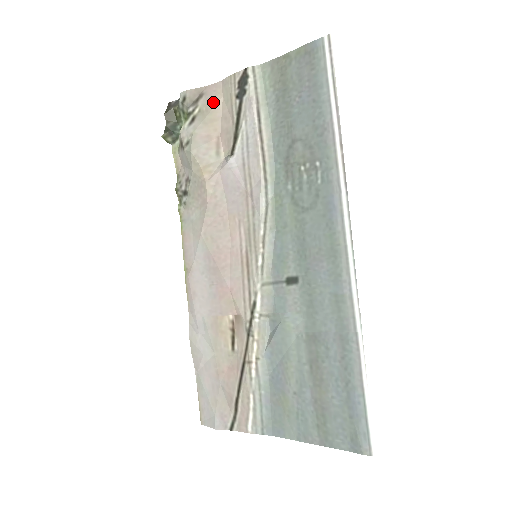
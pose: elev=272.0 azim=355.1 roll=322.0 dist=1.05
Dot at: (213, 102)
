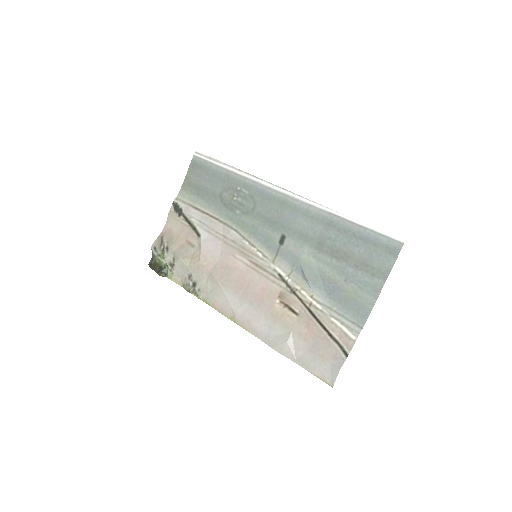
Dot at: (170, 233)
